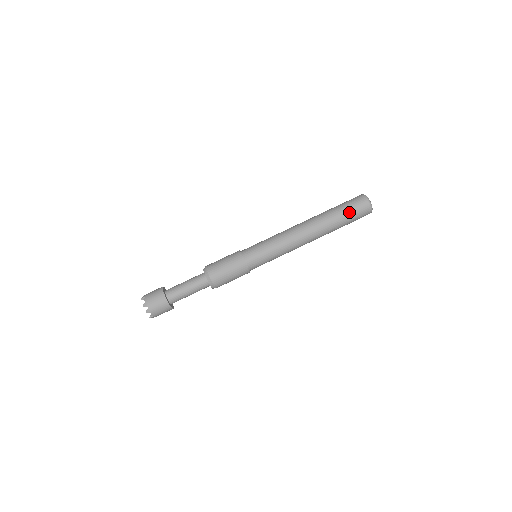
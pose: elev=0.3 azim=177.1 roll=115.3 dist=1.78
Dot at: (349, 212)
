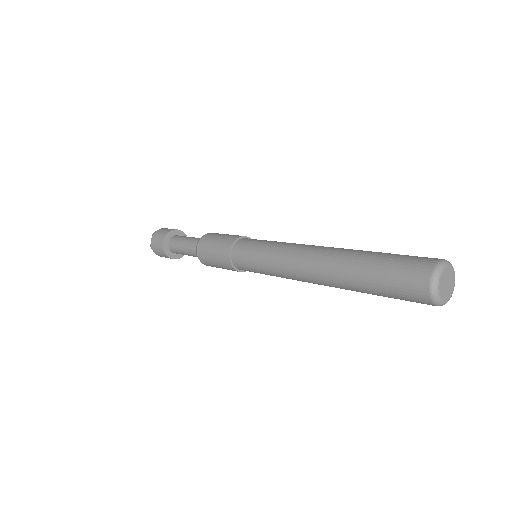
Dot at: (385, 290)
